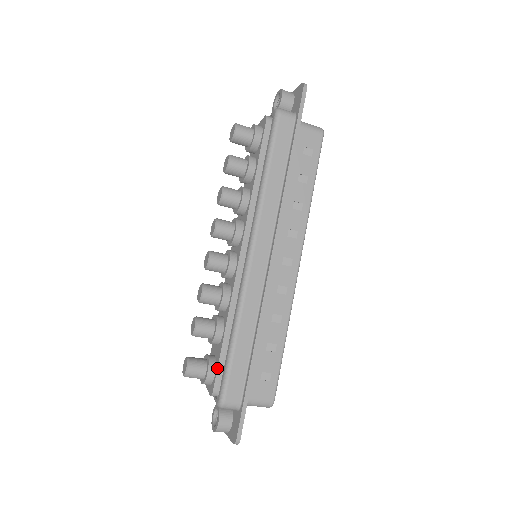
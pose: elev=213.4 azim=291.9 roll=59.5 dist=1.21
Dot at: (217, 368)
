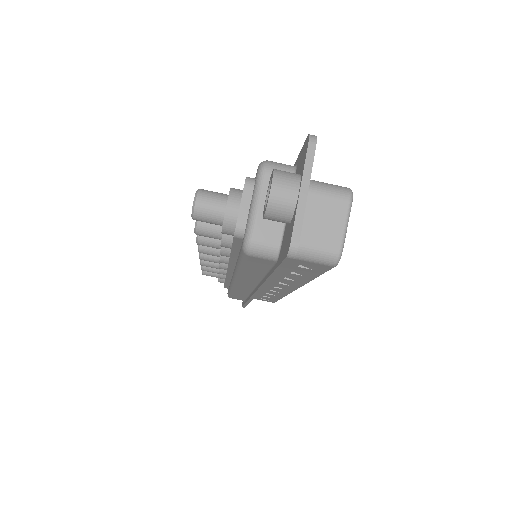
Dot at: occluded
